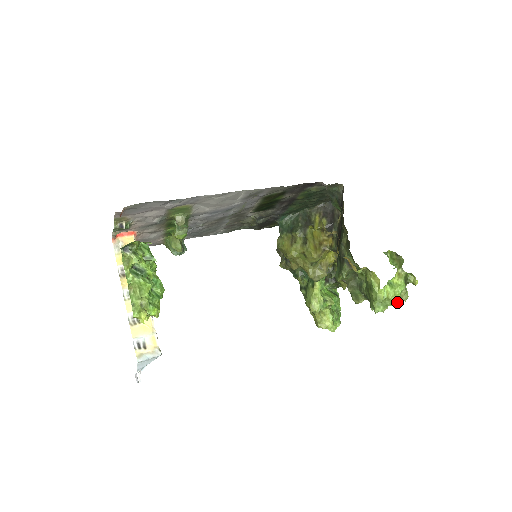
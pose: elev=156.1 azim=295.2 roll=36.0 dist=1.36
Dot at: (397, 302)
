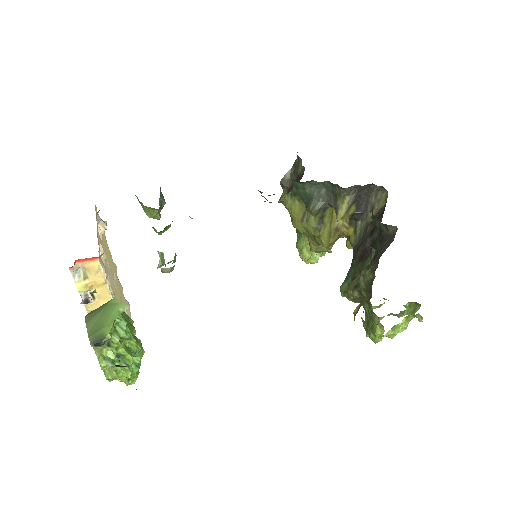
Dot at: (392, 338)
